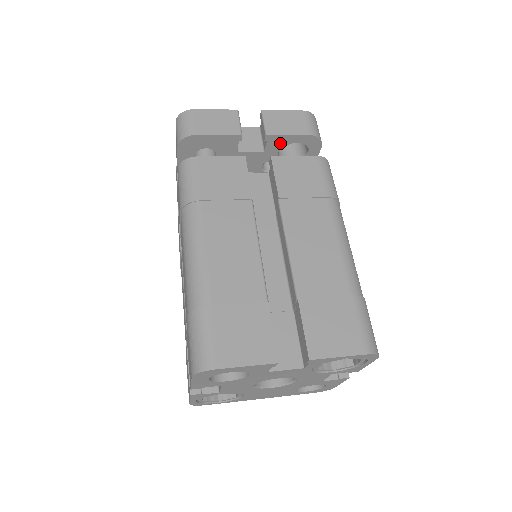
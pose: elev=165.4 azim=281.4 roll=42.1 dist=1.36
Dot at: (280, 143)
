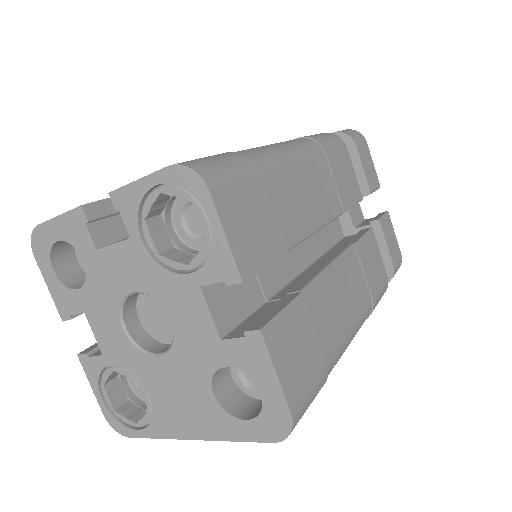
Dot at: occluded
